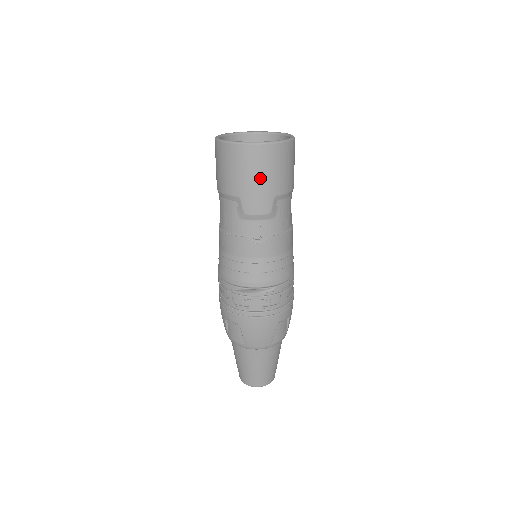
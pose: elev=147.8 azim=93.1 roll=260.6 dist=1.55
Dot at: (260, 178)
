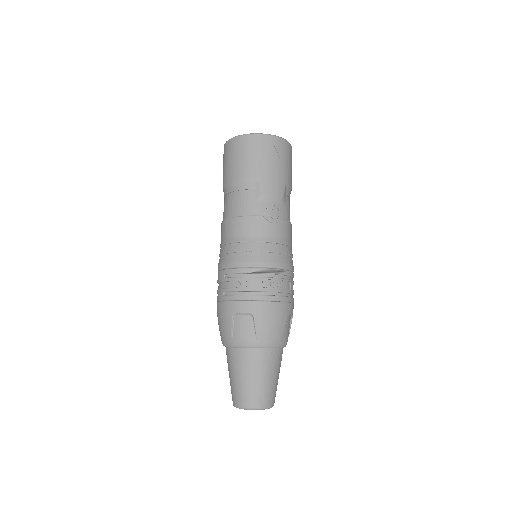
Dot at: (276, 164)
